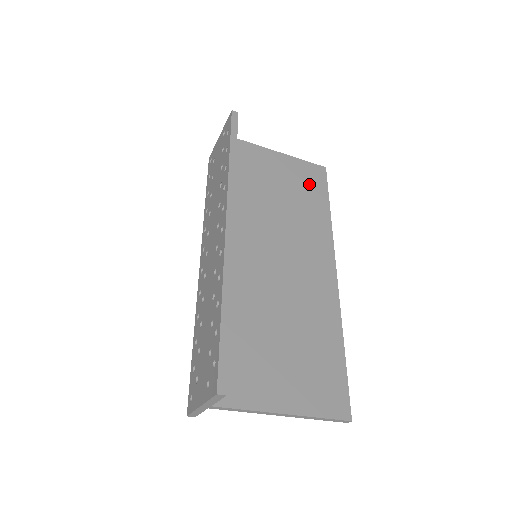
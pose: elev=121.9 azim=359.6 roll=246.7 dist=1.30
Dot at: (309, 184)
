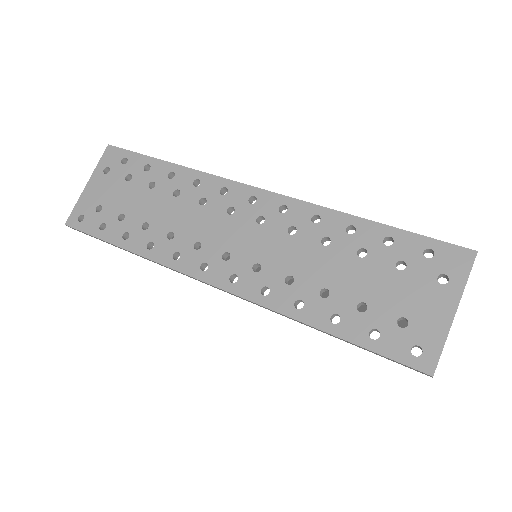
Dot at: occluded
